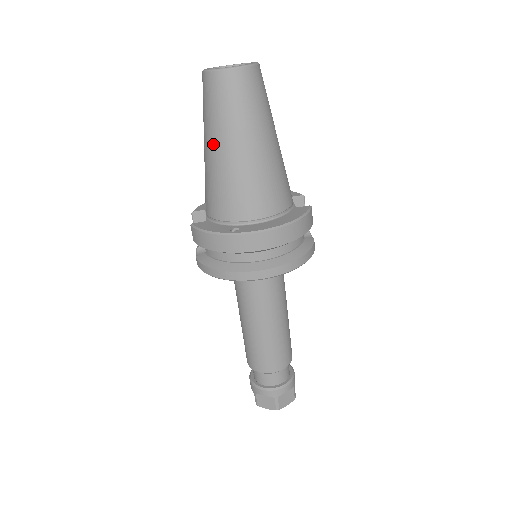
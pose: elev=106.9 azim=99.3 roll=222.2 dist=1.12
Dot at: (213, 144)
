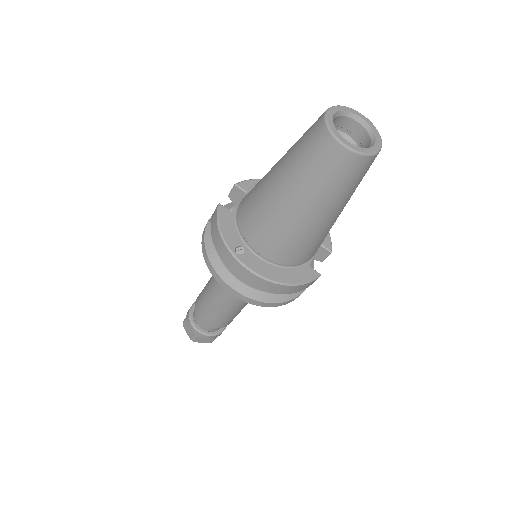
Dot at: (280, 177)
